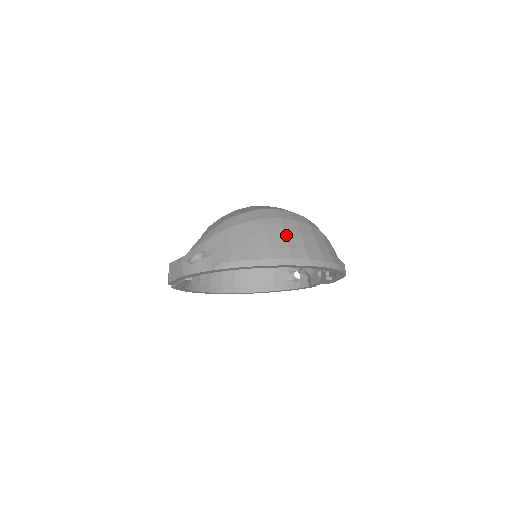
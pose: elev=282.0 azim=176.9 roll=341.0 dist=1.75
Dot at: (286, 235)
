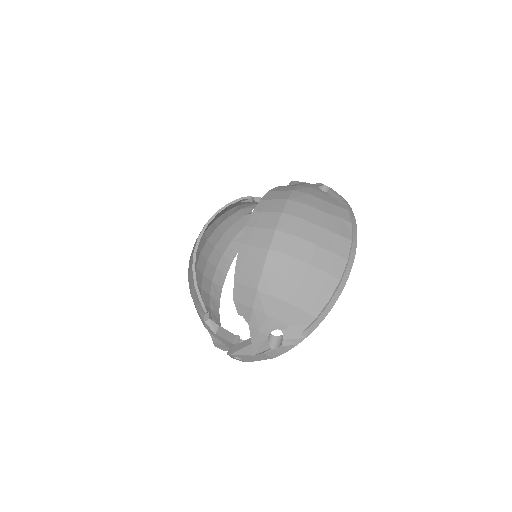
Dot at: (320, 246)
